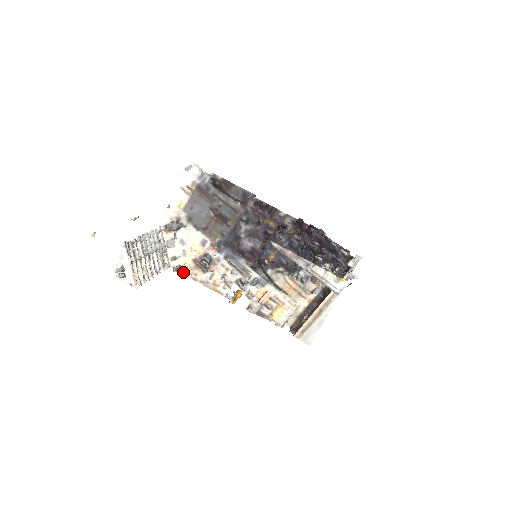
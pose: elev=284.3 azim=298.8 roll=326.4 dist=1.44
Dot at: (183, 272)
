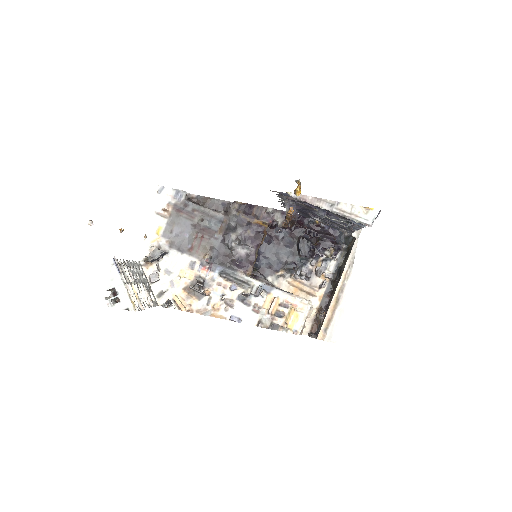
Dot at: (174, 307)
